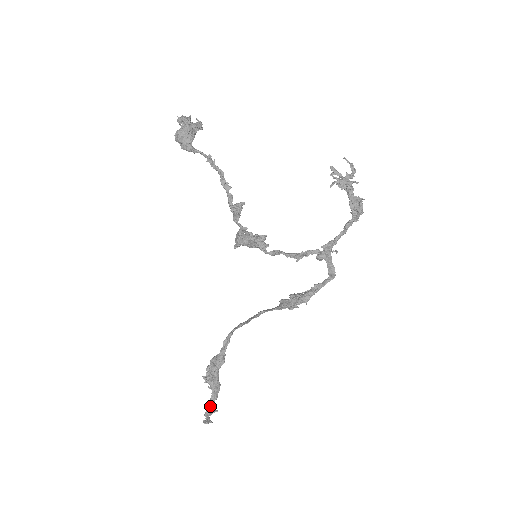
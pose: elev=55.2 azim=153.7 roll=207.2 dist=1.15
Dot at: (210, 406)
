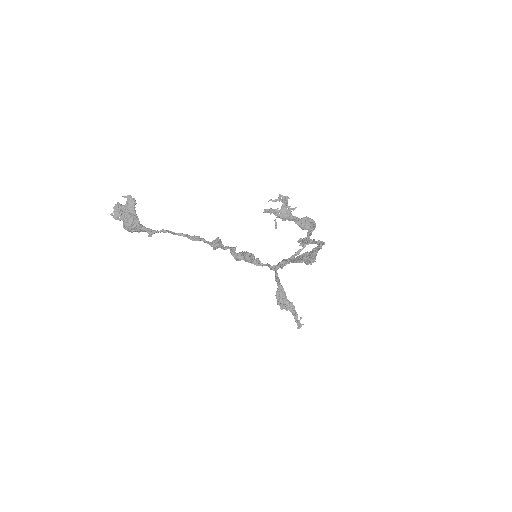
Dot at: (295, 317)
